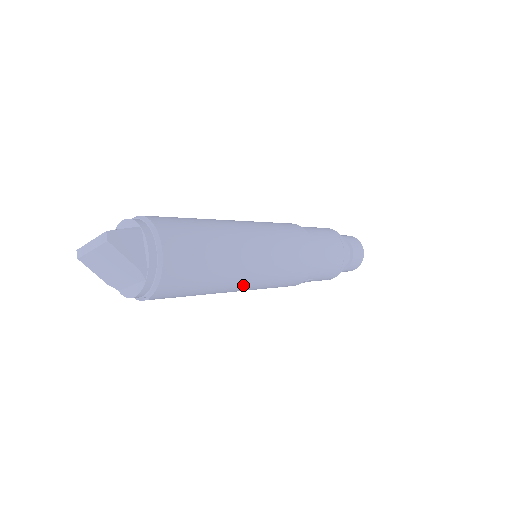
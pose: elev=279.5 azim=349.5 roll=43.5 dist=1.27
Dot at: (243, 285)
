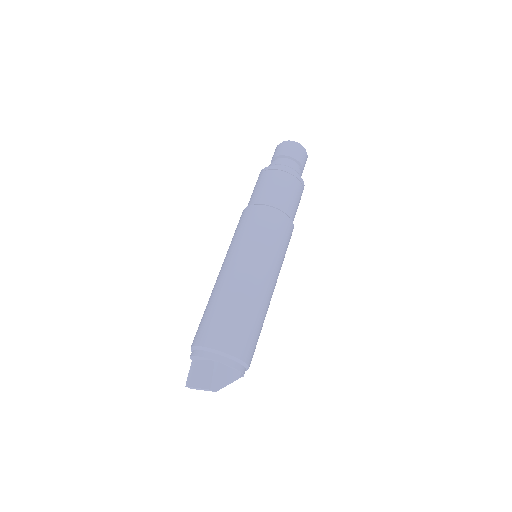
Dot at: occluded
